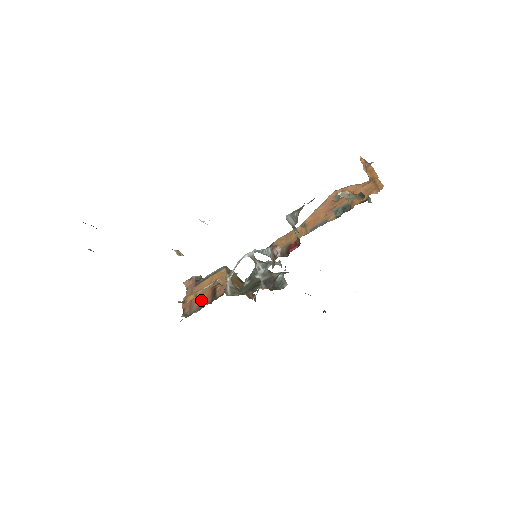
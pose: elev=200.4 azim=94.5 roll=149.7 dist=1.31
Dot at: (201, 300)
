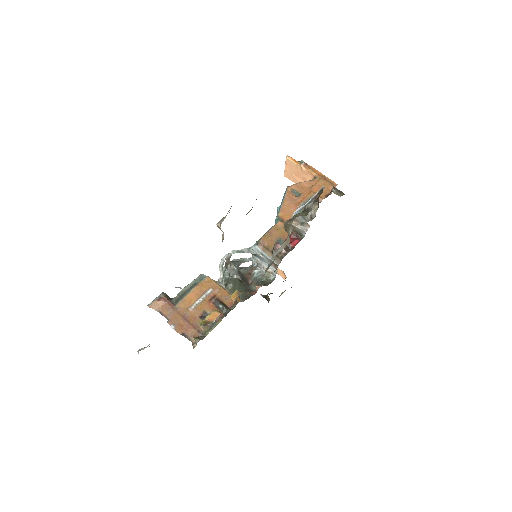
Dot at: (203, 317)
